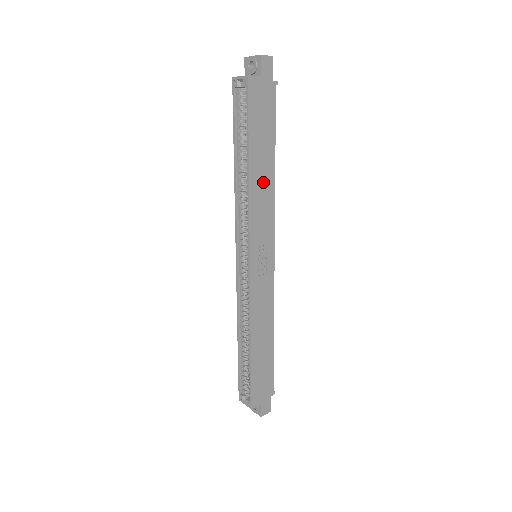
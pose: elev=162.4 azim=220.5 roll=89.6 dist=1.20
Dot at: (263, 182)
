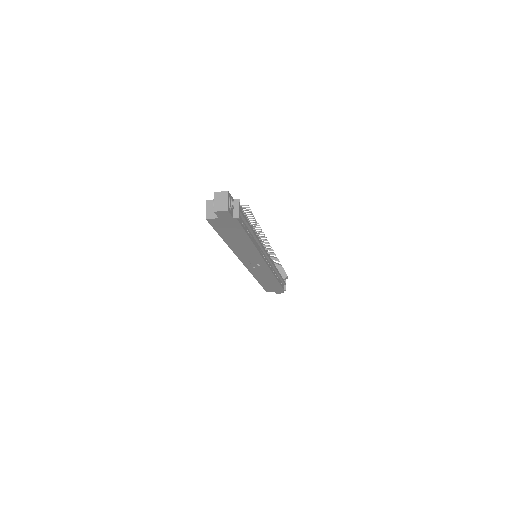
Dot at: (243, 246)
